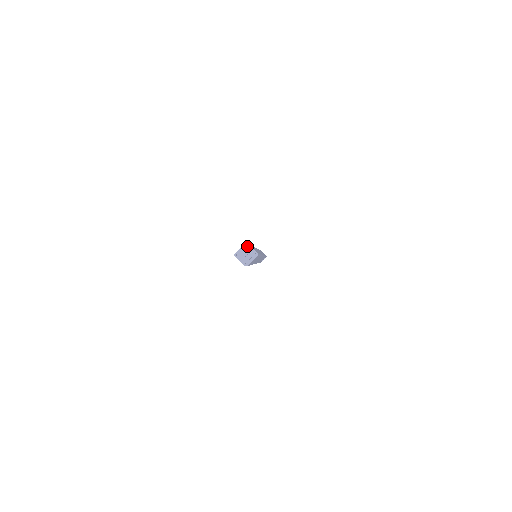
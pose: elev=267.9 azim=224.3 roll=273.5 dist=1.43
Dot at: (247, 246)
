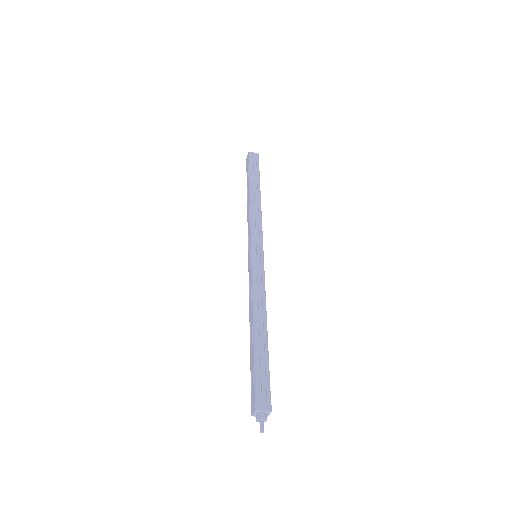
Dot at: (258, 411)
